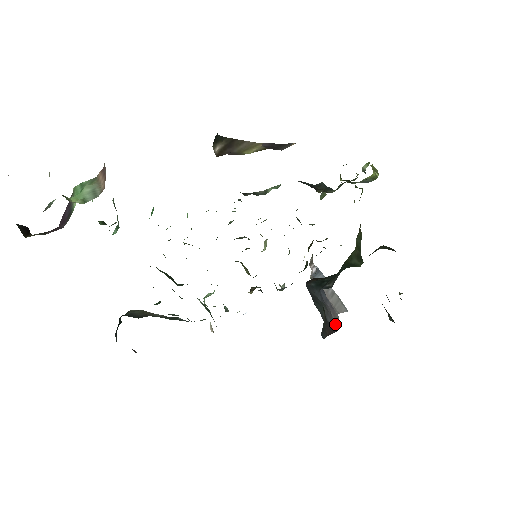
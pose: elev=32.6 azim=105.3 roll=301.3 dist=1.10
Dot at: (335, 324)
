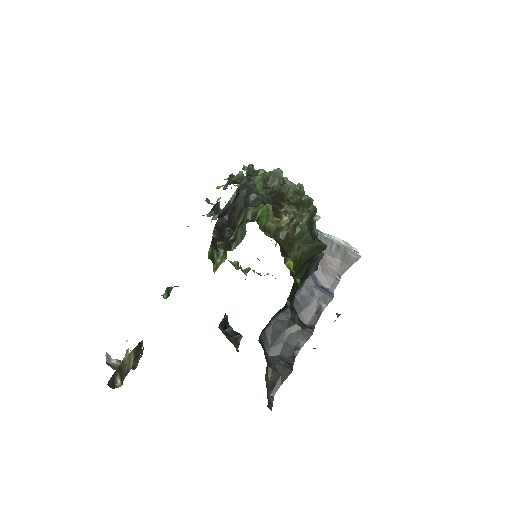
Dot at: (309, 337)
